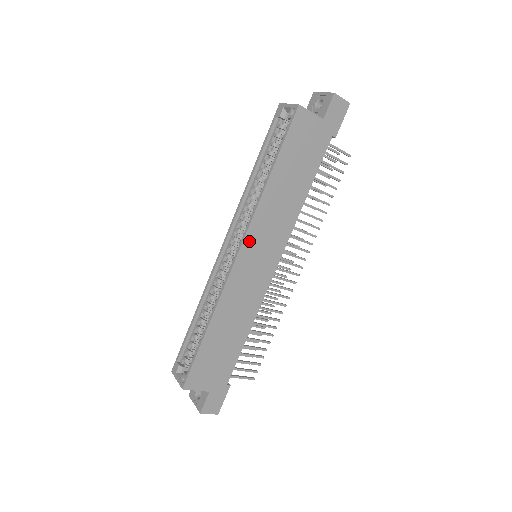
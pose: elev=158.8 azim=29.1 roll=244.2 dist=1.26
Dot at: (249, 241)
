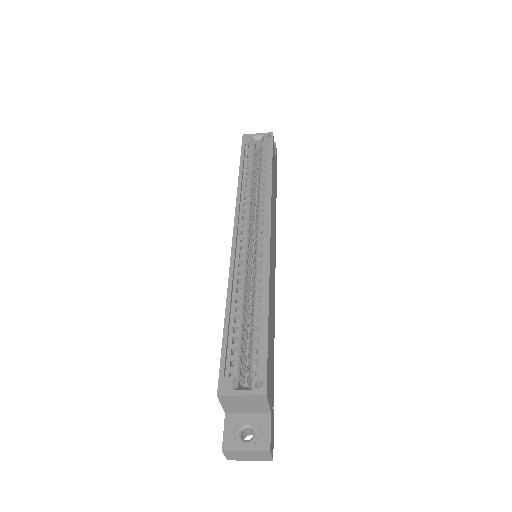
Dot at: (271, 225)
